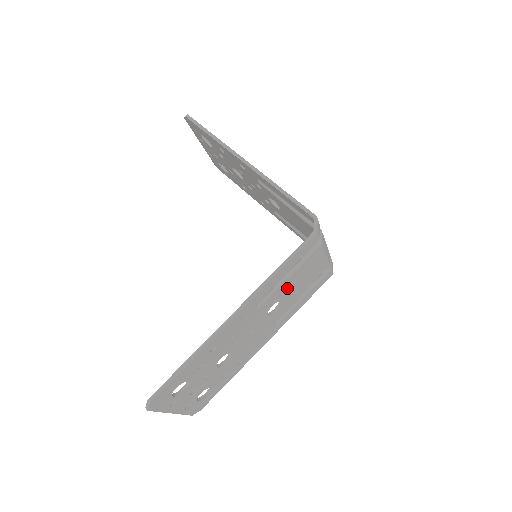
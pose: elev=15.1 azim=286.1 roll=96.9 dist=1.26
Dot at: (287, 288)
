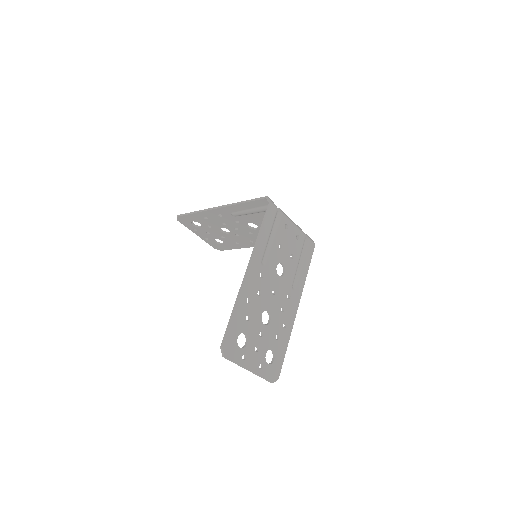
Dot at: (279, 250)
